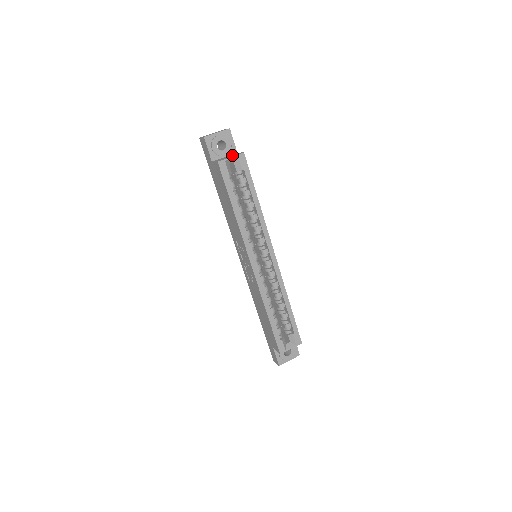
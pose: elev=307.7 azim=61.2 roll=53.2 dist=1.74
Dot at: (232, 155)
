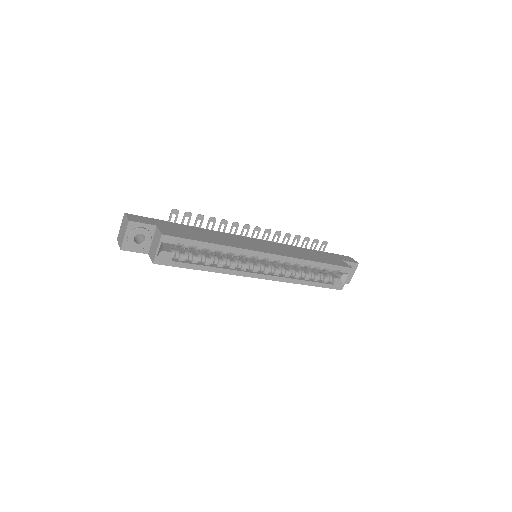
Dot at: (156, 240)
